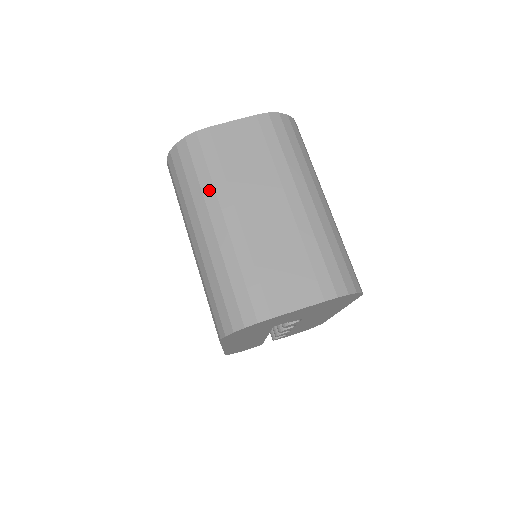
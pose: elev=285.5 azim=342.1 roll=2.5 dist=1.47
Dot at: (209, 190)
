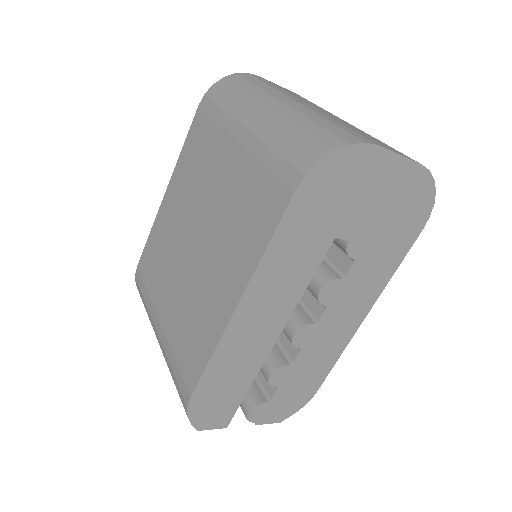
Dot at: (271, 90)
